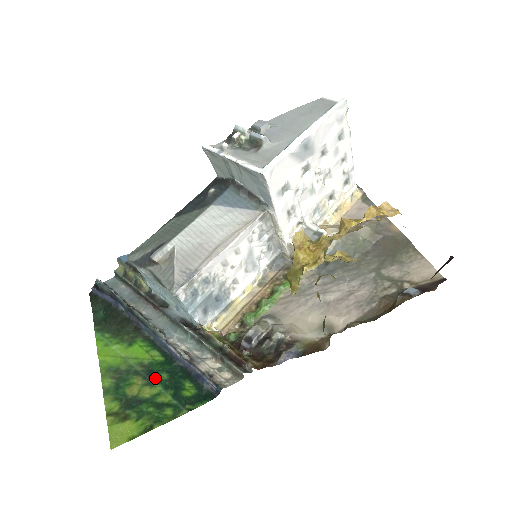
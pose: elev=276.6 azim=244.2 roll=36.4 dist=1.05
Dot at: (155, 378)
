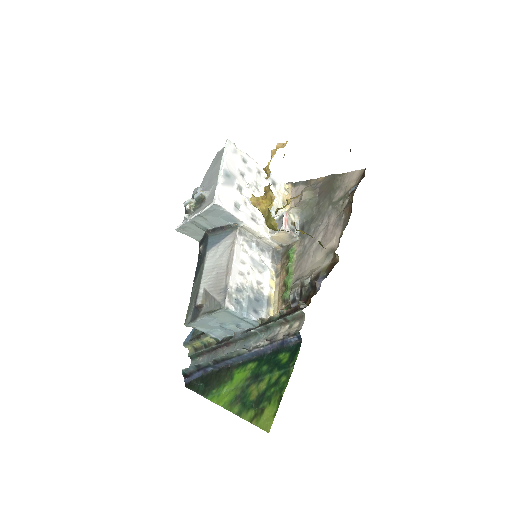
Dot at: (261, 375)
